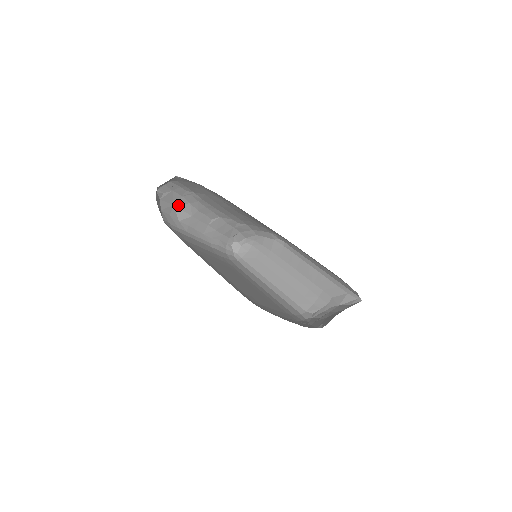
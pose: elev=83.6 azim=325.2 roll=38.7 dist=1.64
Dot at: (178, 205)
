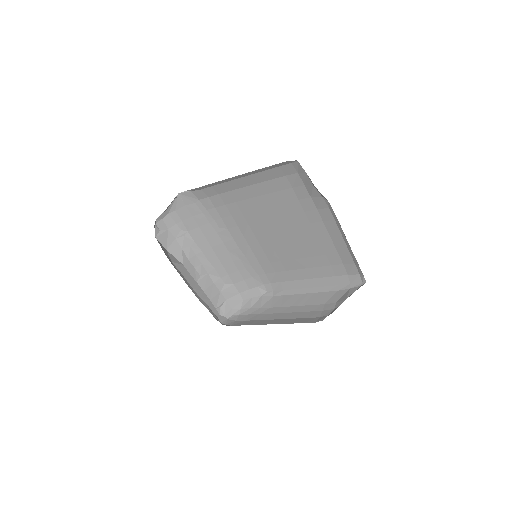
Dot at: (171, 250)
